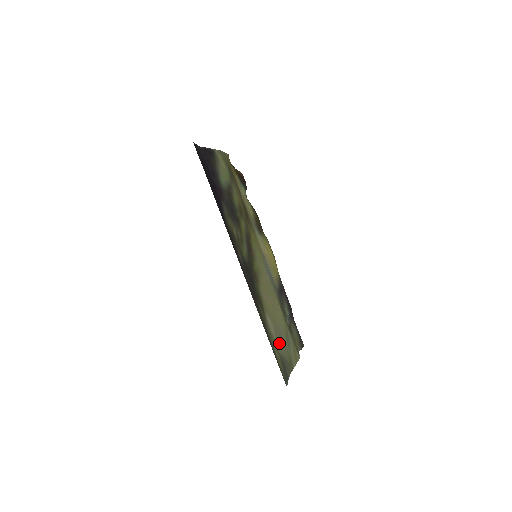
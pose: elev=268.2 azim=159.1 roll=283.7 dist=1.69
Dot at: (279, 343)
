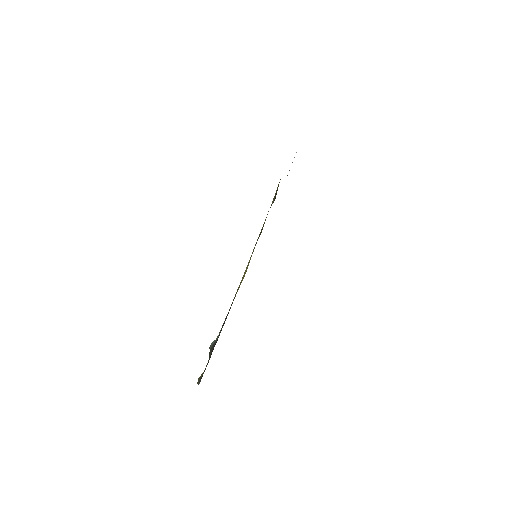
Dot at: occluded
